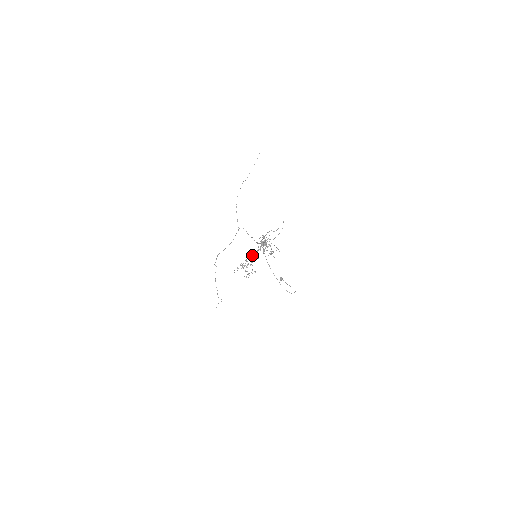
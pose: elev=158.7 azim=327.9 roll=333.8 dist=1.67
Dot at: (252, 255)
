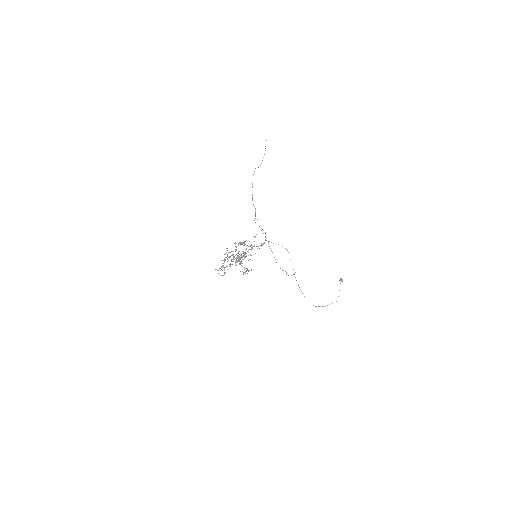
Dot at: occluded
